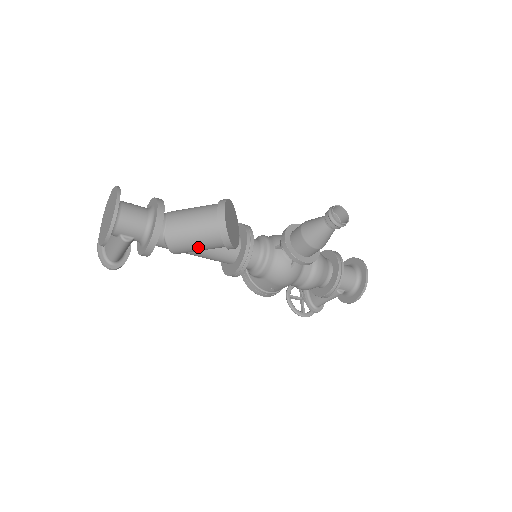
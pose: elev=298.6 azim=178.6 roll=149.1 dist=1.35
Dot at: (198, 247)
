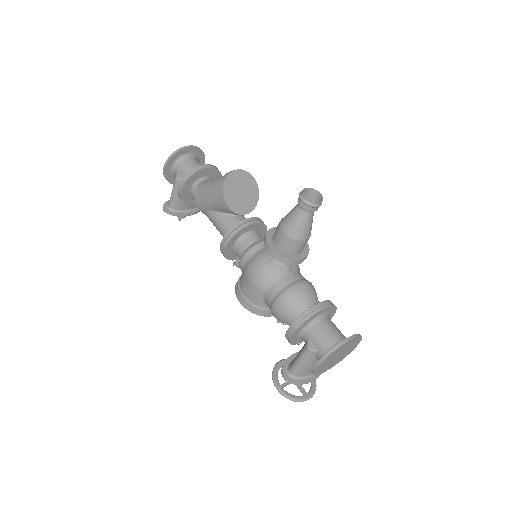
Dot at: (208, 197)
